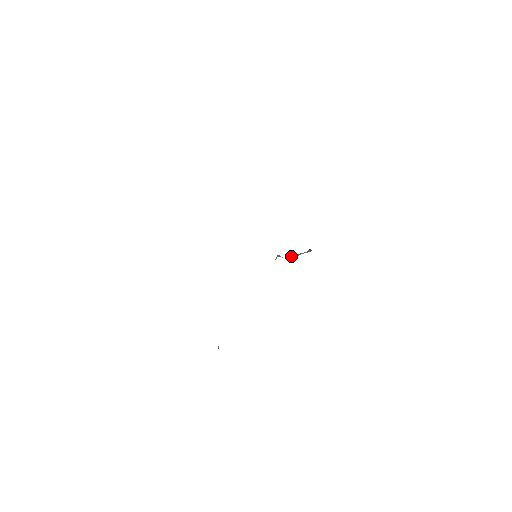
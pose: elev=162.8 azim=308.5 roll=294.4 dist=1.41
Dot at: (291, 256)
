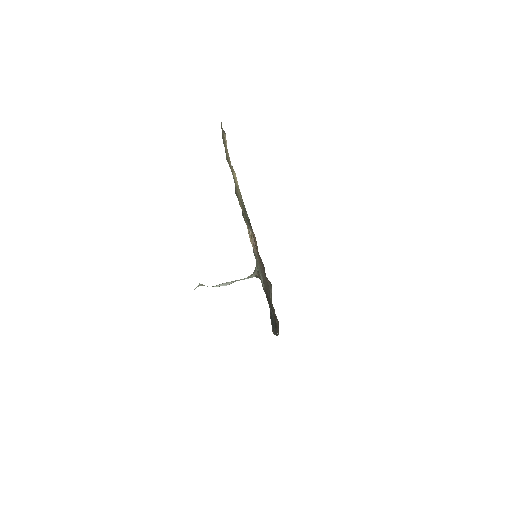
Dot at: (222, 284)
